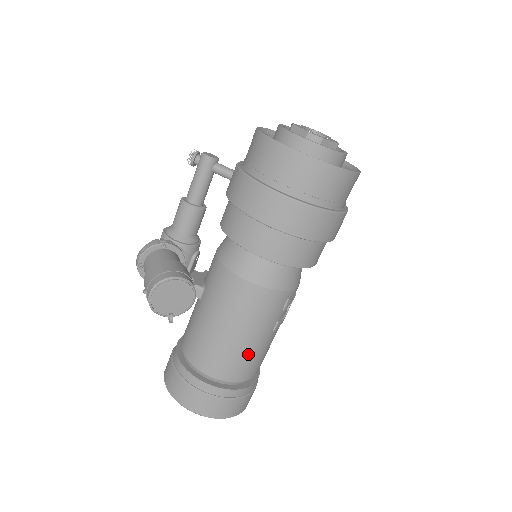
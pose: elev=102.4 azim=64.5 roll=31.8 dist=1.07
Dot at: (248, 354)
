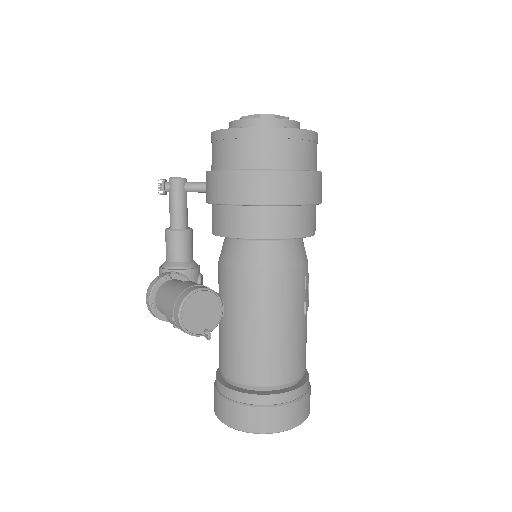
Dot at: (292, 346)
